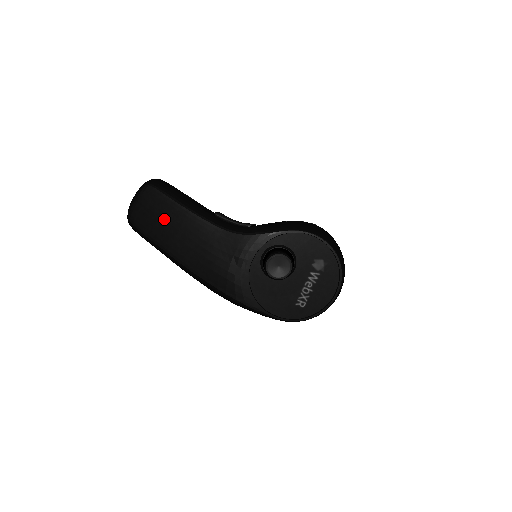
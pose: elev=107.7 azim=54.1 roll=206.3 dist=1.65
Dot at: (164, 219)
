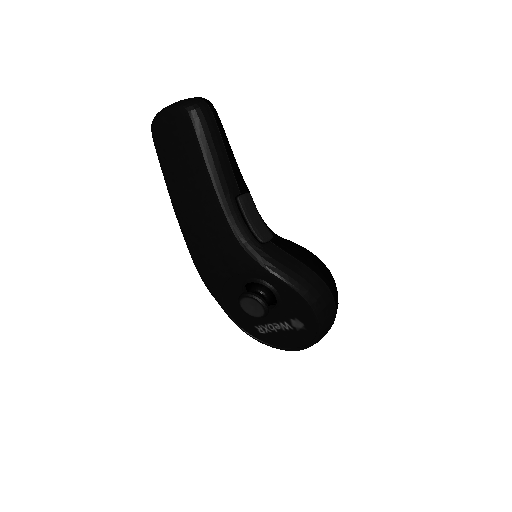
Dot at: (183, 162)
